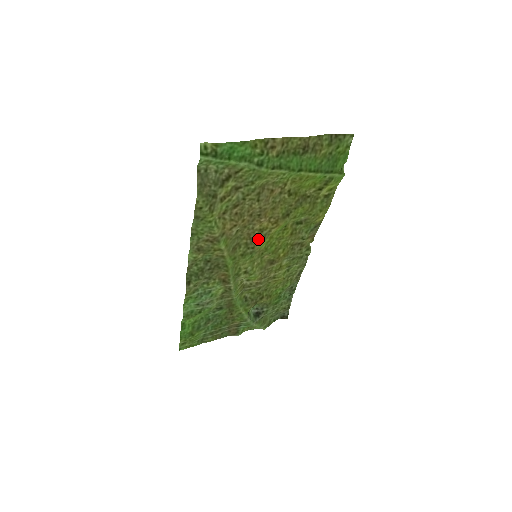
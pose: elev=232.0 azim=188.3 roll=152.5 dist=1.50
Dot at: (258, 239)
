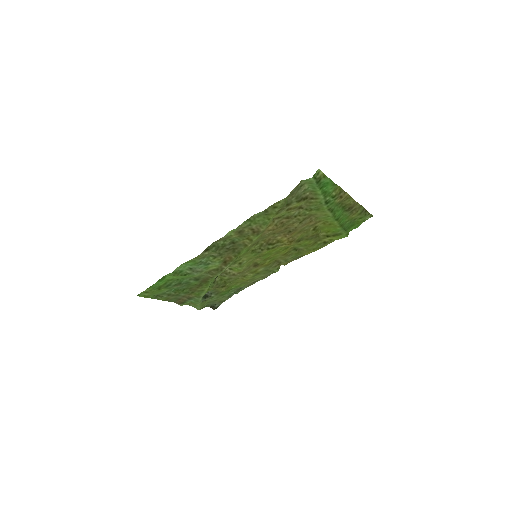
Dot at: (271, 246)
